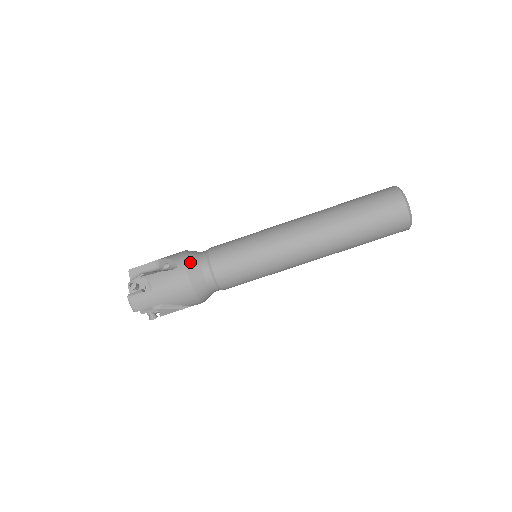
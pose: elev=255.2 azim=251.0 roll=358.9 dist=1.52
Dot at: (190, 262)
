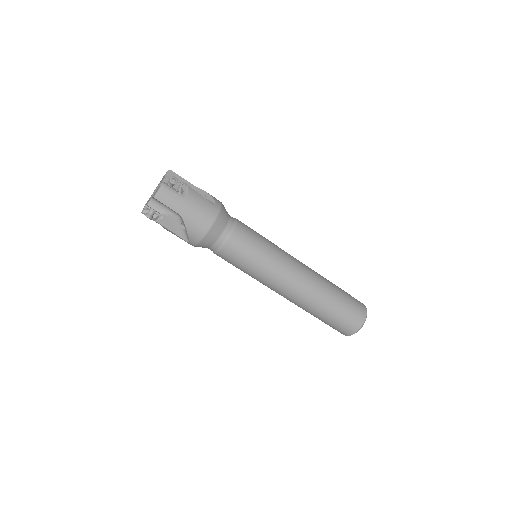
Dot at: (224, 212)
